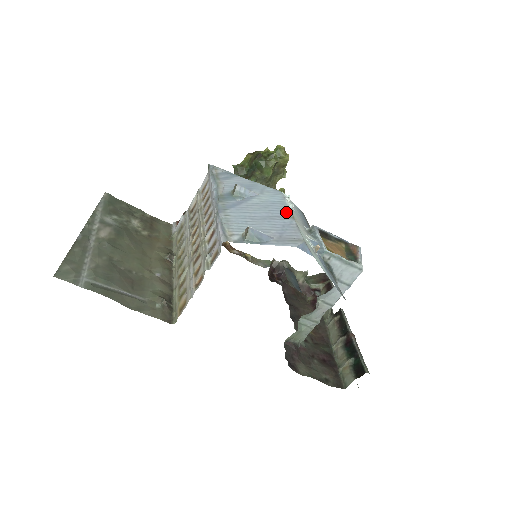
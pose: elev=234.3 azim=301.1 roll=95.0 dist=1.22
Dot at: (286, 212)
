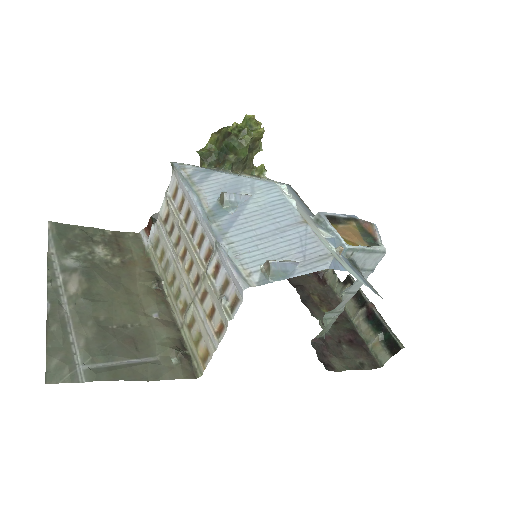
Dot at: (294, 215)
